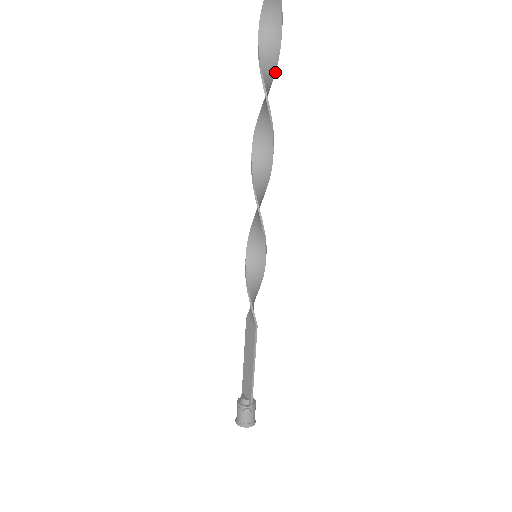
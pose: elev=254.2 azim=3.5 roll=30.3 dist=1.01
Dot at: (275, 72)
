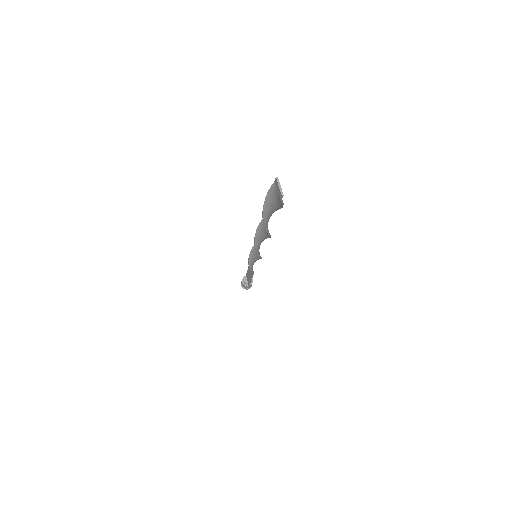
Dot at: (278, 209)
